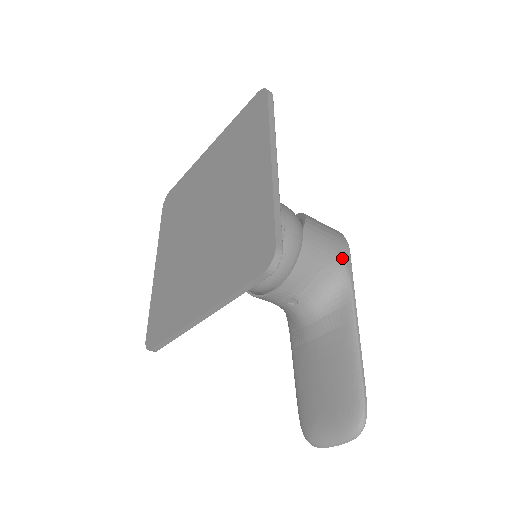
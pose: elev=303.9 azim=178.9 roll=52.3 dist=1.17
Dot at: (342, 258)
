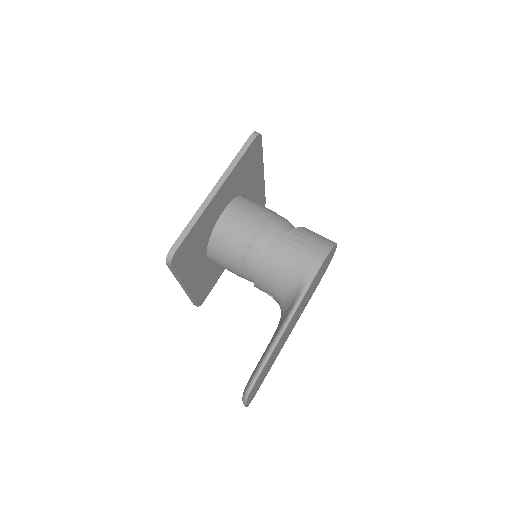
Dot at: (305, 269)
